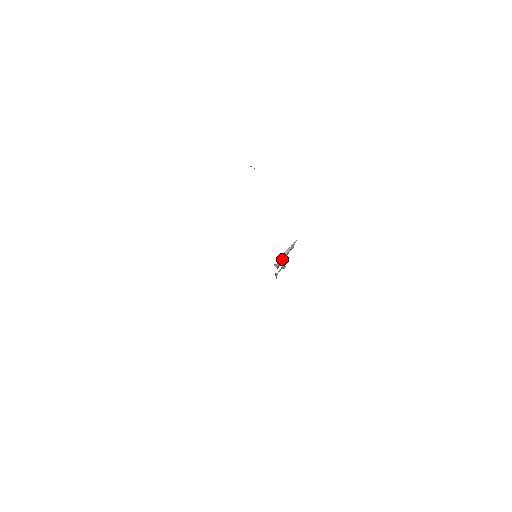
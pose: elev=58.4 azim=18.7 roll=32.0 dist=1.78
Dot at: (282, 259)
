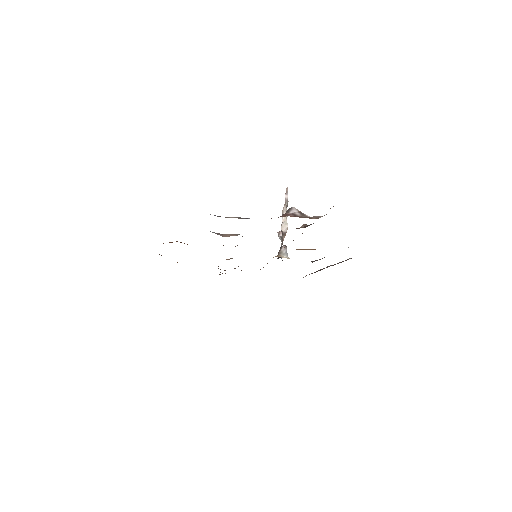
Dot at: (283, 233)
